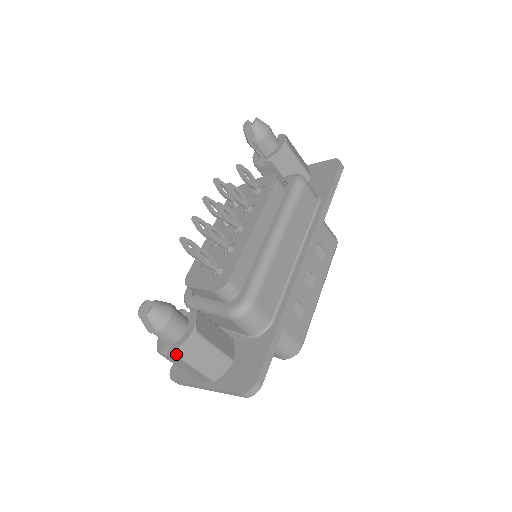
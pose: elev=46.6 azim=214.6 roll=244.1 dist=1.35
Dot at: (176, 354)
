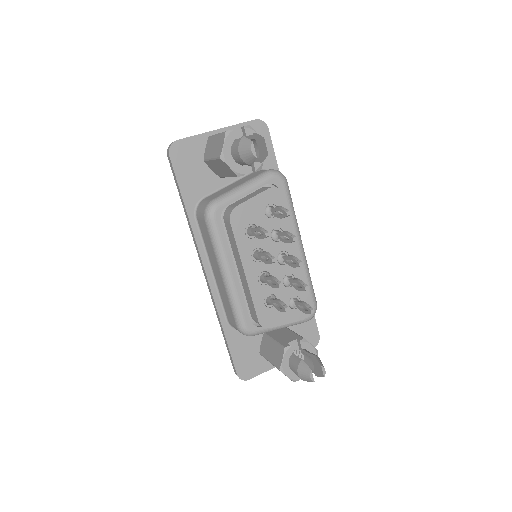
Dot at: occluded
